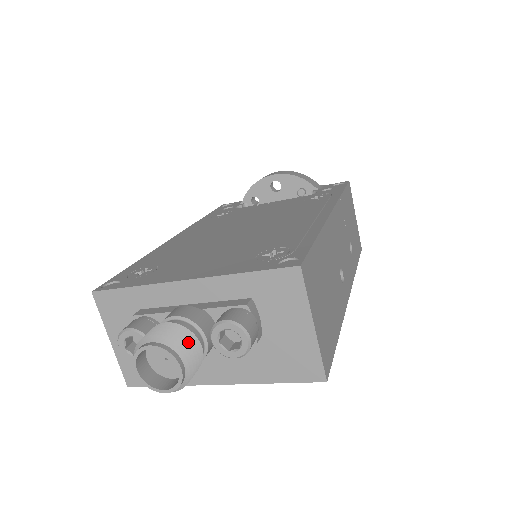
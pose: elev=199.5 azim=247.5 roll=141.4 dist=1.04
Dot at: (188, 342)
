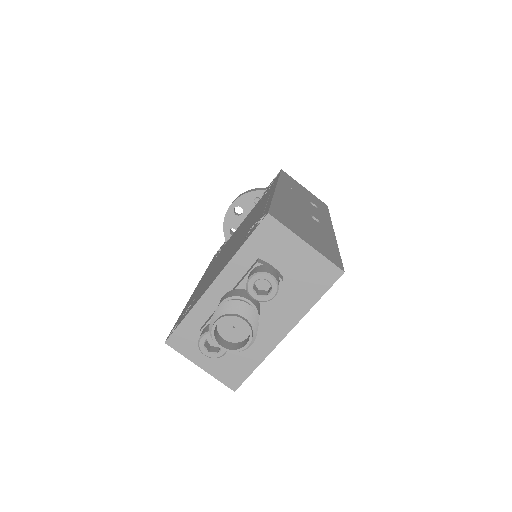
Dot at: (238, 305)
